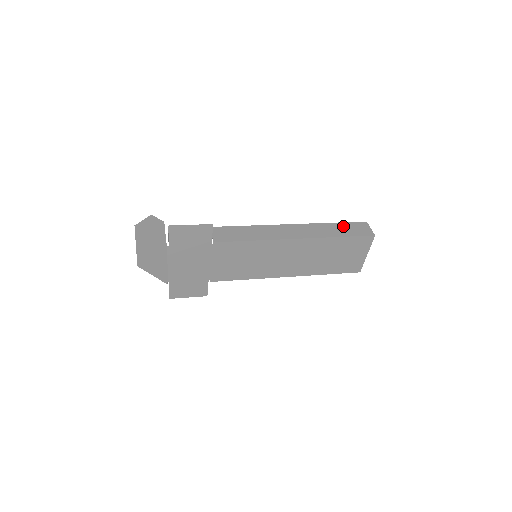
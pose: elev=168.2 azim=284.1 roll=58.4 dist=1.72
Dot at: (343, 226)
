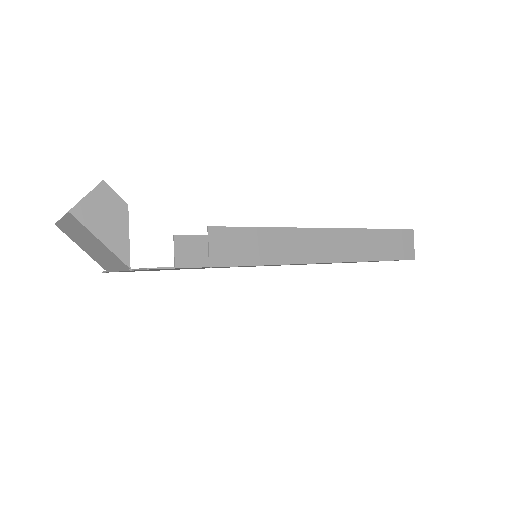
Dot at: (386, 238)
